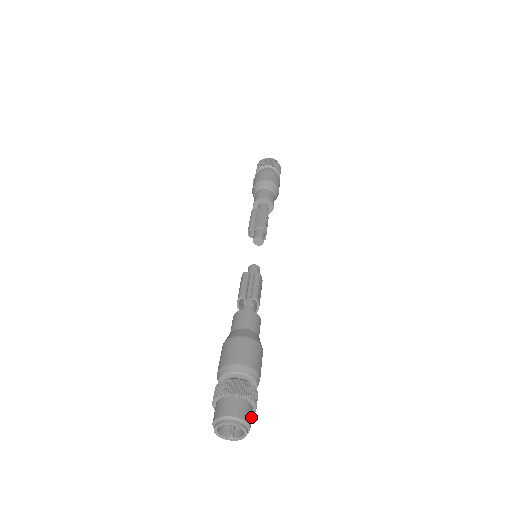
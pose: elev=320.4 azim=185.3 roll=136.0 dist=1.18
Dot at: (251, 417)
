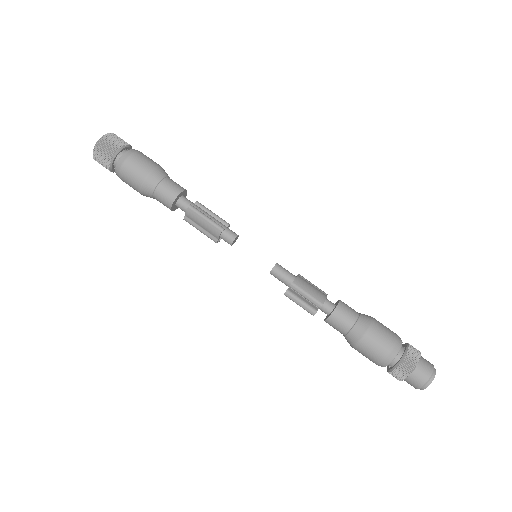
Dot at: (426, 363)
